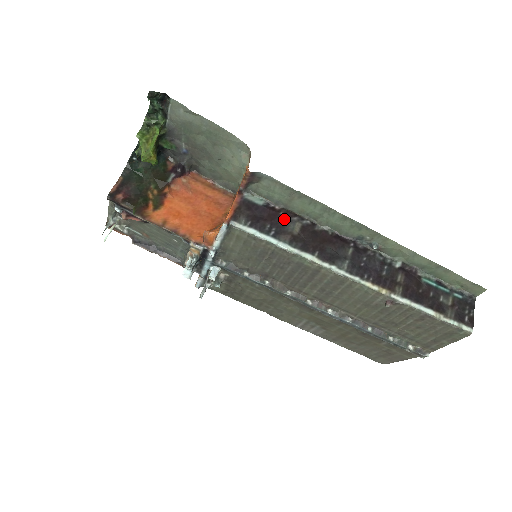
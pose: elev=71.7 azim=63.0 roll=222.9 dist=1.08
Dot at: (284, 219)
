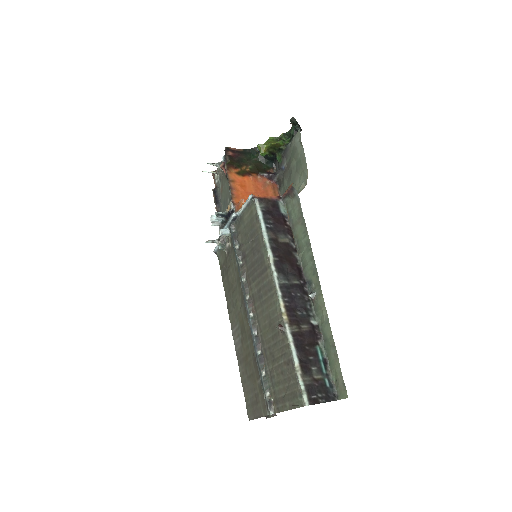
Dot at: (284, 230)
